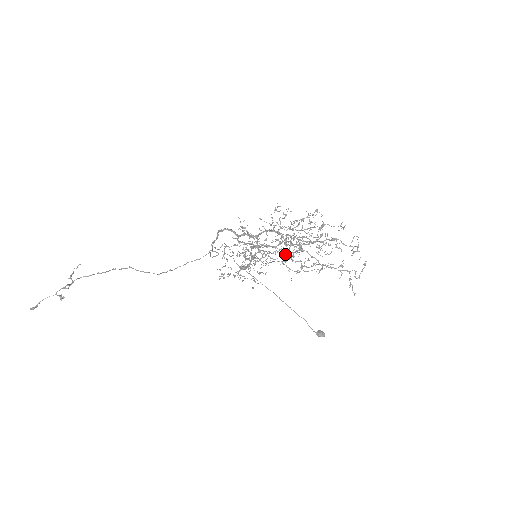
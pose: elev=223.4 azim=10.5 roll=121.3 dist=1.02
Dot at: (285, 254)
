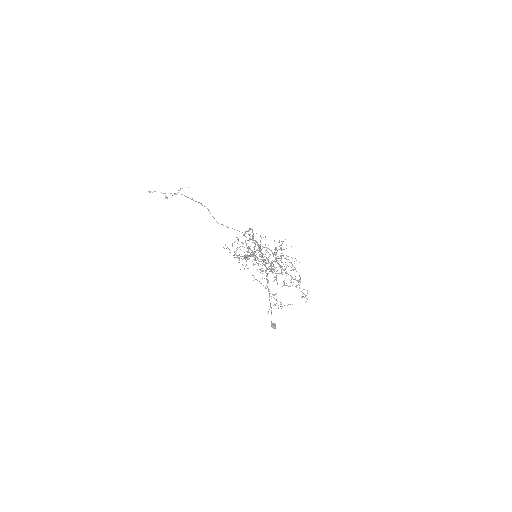
Dot at: occluded
